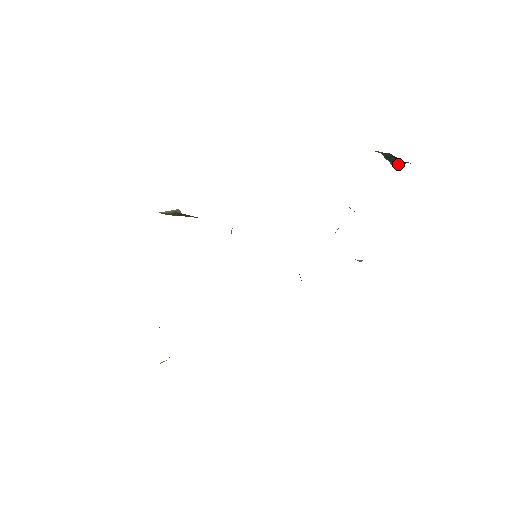
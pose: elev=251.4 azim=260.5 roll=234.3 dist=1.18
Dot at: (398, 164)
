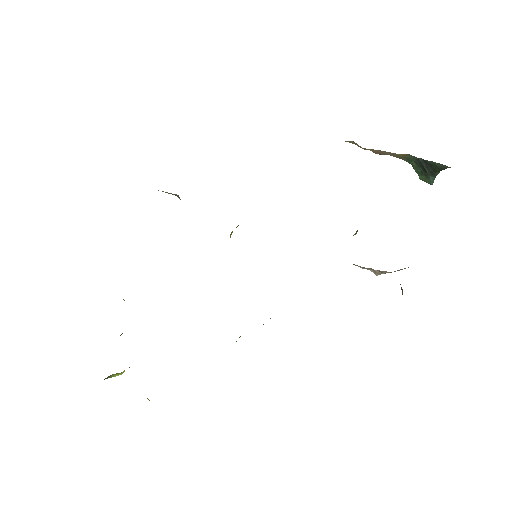
Dot at: (429, 176)
